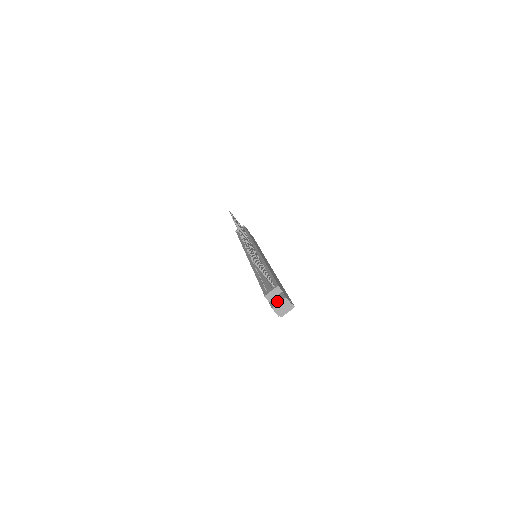
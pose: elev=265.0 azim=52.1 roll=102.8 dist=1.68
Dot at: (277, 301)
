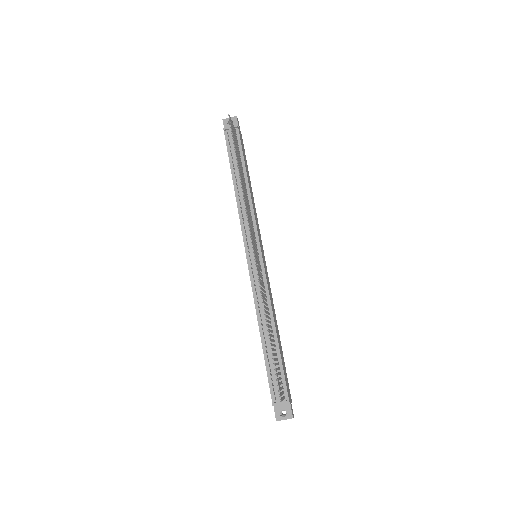
Dot at: (282, 410)
